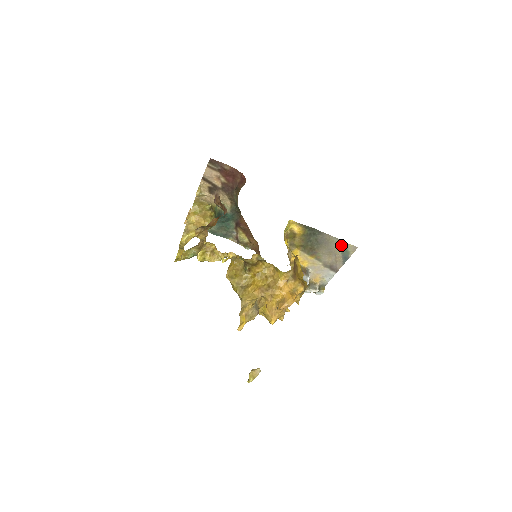
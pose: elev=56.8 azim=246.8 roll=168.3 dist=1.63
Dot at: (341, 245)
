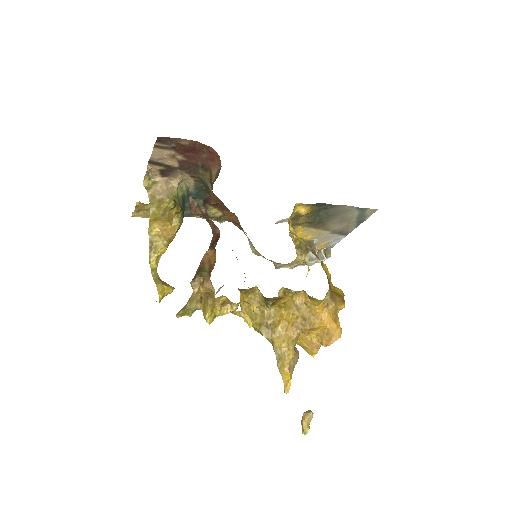
Dot at: (357, 211)
